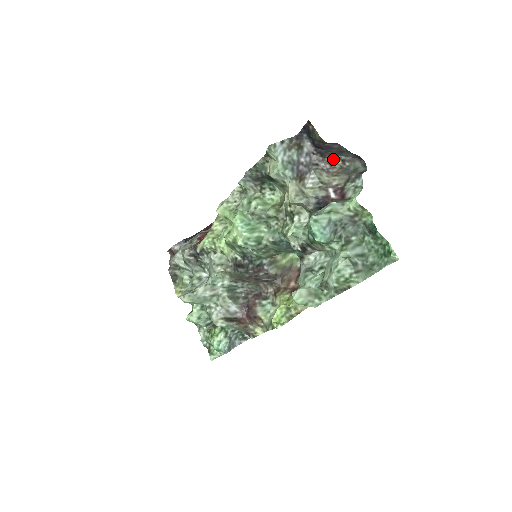
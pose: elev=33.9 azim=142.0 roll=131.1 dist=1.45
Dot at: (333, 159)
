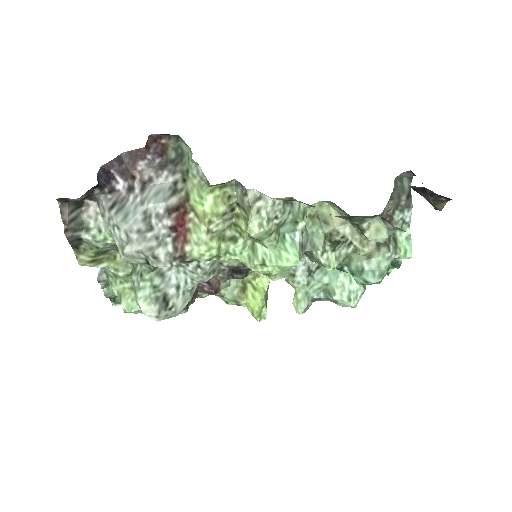
Dot at: occluded
